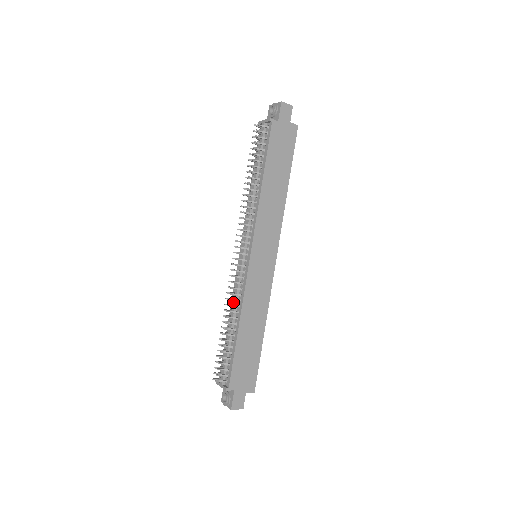
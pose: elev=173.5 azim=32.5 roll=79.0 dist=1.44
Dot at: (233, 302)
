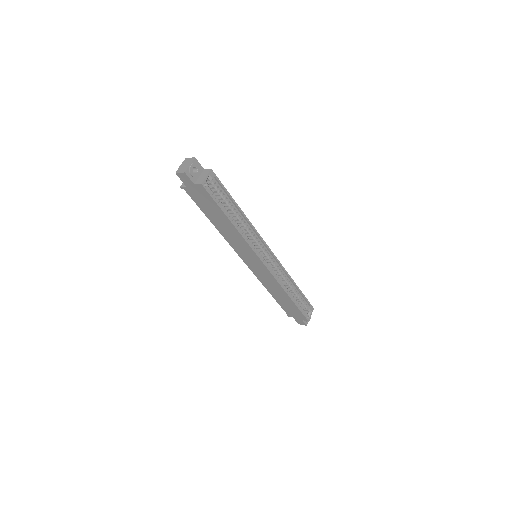
Dot at: occluded
